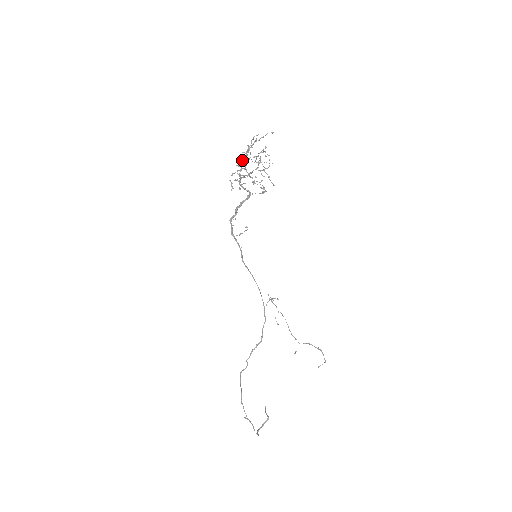
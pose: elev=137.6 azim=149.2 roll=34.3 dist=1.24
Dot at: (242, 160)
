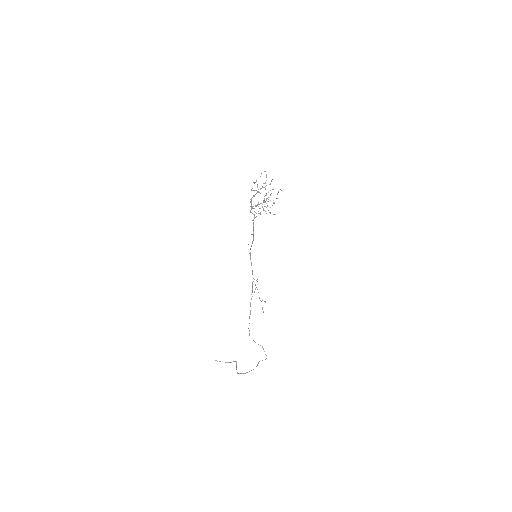
Dot at: occluded
